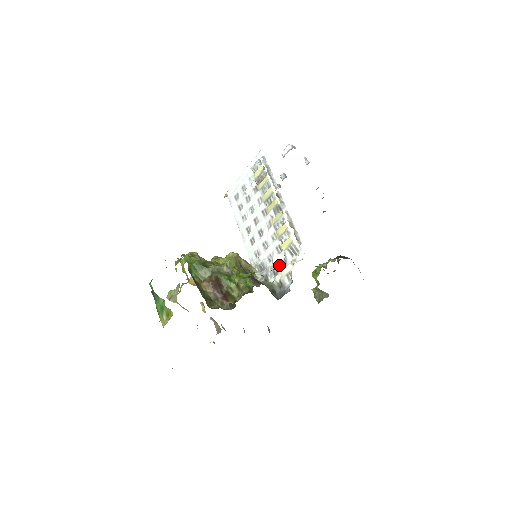
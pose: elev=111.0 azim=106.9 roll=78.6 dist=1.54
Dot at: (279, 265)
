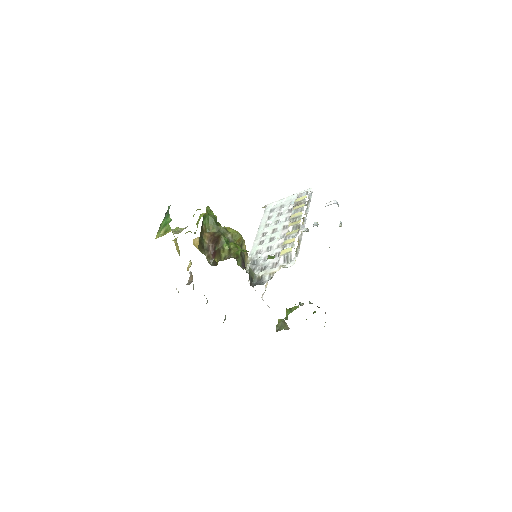
Dot at: (270, 258)
